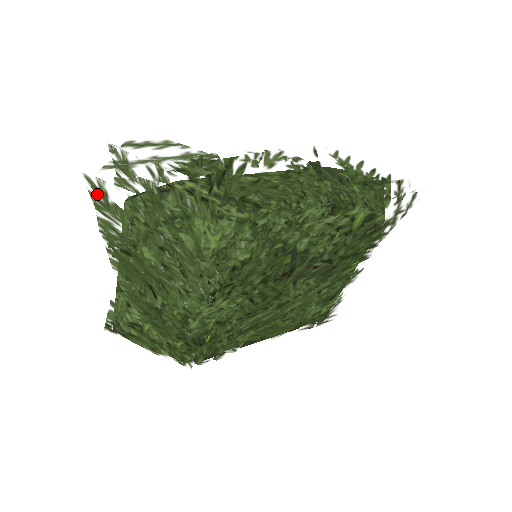
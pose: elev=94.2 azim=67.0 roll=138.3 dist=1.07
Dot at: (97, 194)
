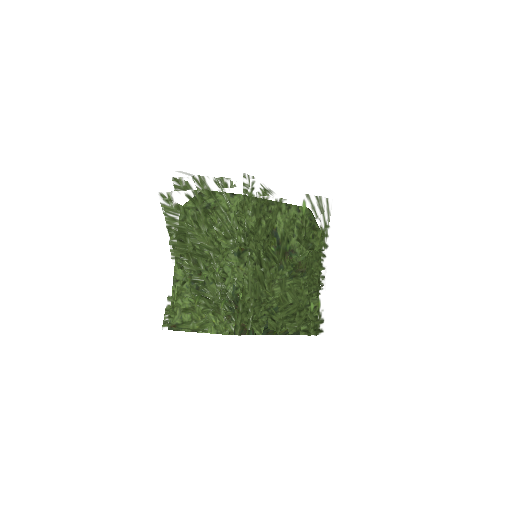
Dot at: (166, 202)
